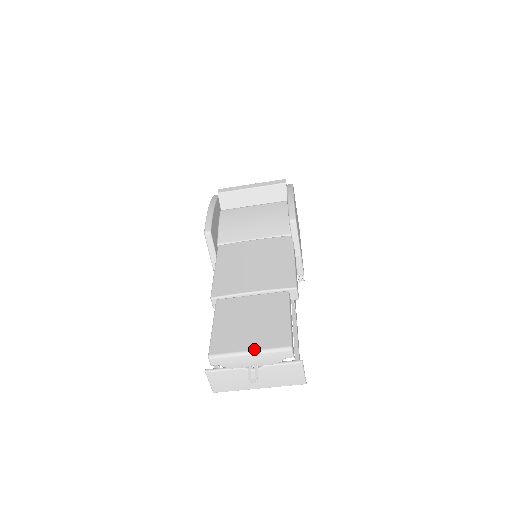
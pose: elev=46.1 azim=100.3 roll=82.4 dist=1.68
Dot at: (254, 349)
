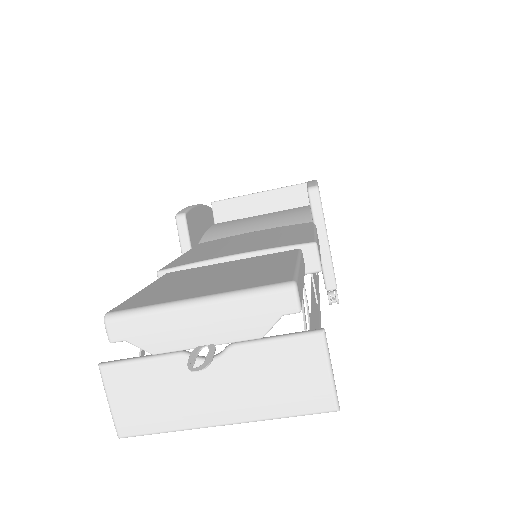
Dot at: (208, 294)
